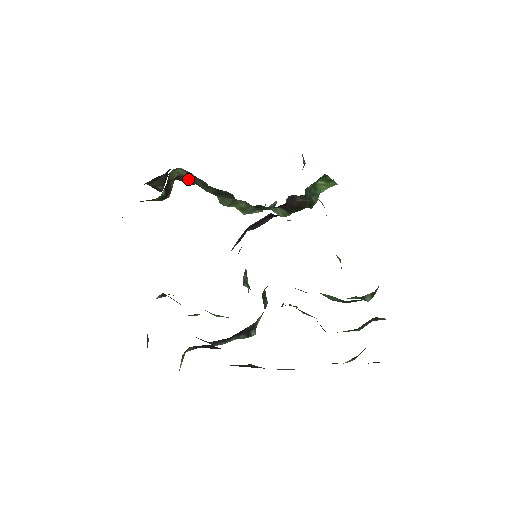
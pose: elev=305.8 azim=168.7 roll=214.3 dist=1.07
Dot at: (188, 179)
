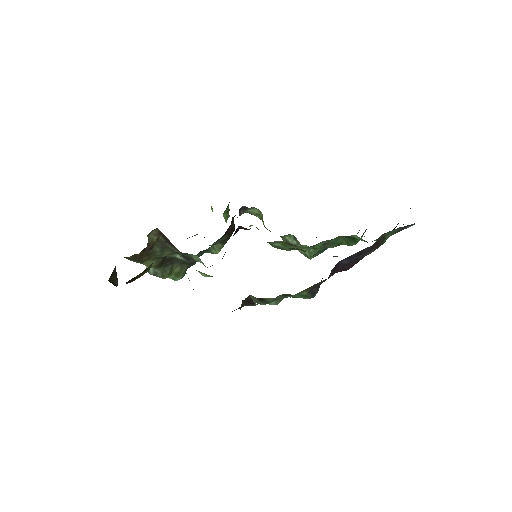
Dot at: (151, 247)
